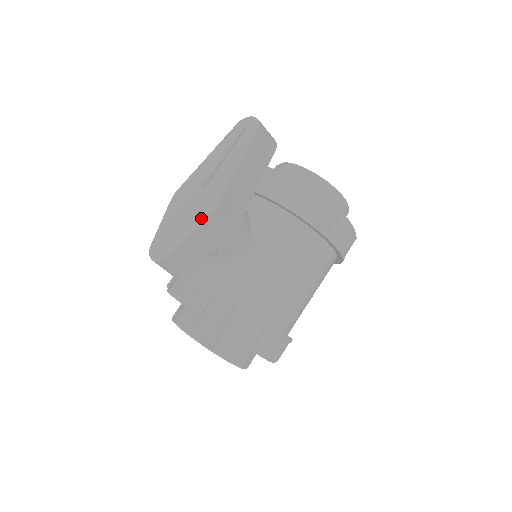
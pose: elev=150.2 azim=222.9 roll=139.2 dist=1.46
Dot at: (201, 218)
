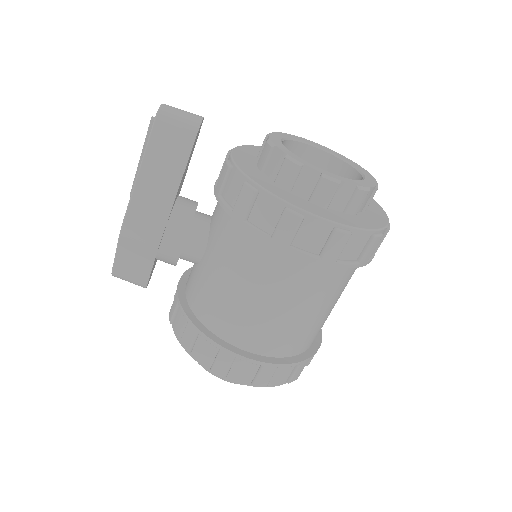
Dot at: occluded
